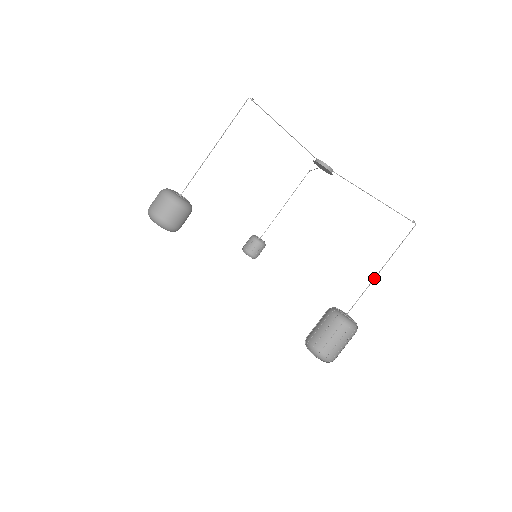
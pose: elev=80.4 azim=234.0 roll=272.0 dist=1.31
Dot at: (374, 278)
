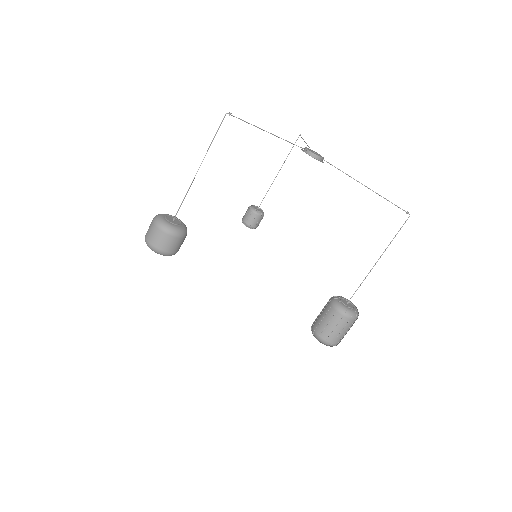
Dot at: (371, 269)
